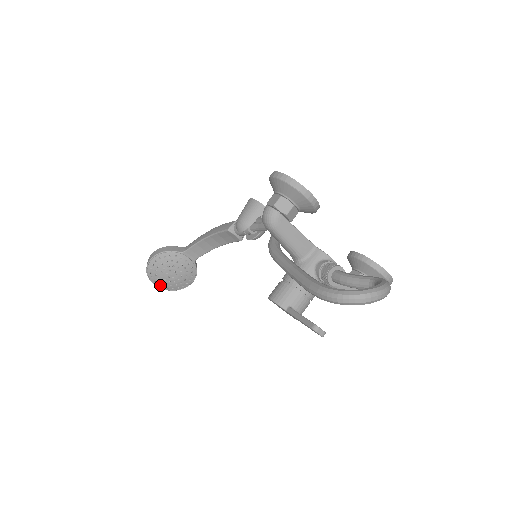
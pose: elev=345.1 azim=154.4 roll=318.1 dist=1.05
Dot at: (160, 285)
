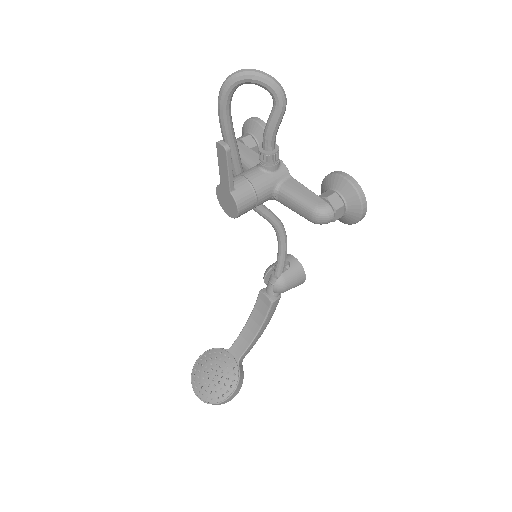
Dot at: (200, 393)
